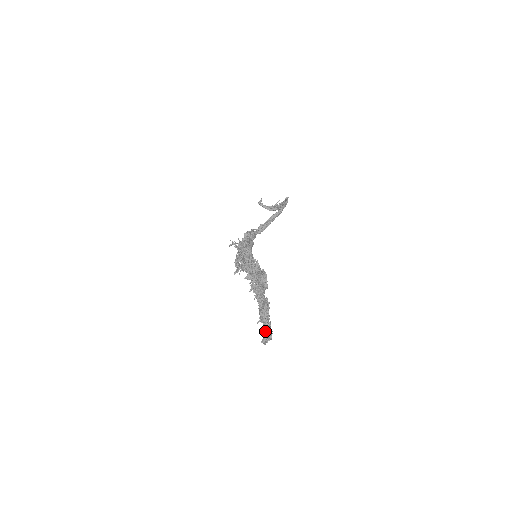
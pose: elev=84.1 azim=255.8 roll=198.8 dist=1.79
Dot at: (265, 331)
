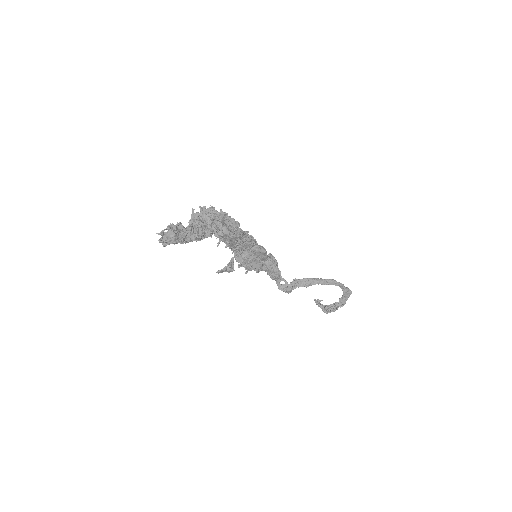
Dot at: occluded
